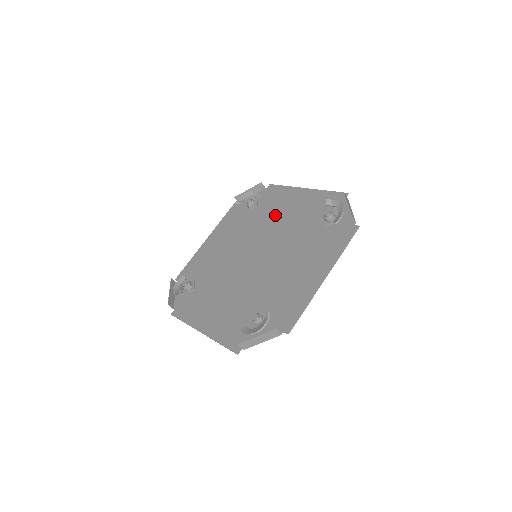
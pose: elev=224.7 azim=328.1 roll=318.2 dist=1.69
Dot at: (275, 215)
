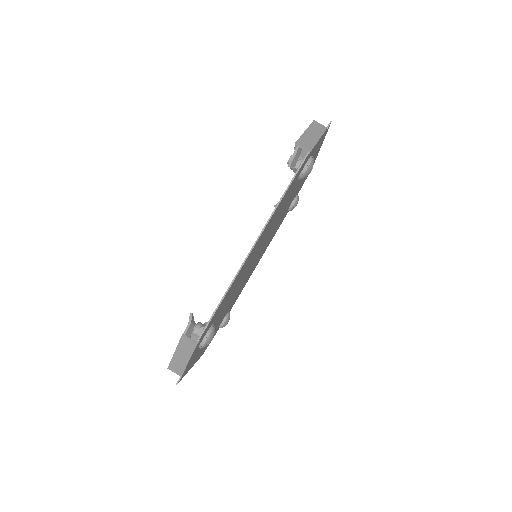
Dot at: occluded
